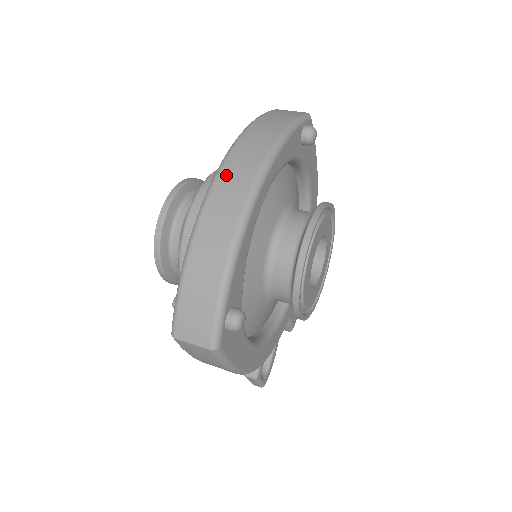
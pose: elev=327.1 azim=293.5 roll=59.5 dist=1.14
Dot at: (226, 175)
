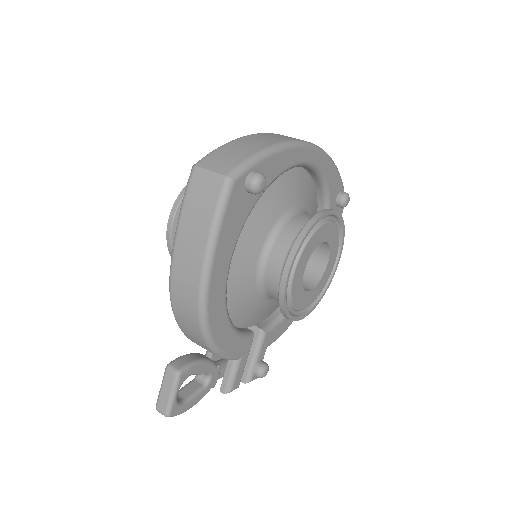
Dot at: occluded
